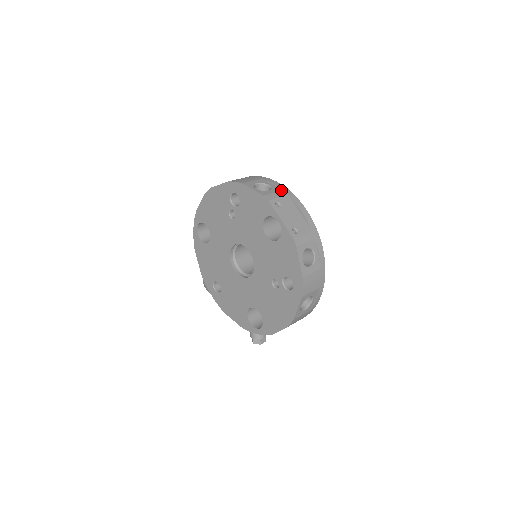
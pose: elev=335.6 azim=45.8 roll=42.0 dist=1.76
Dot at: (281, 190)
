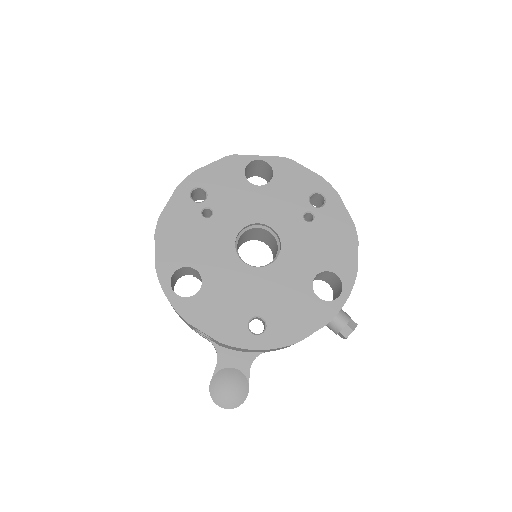
Dot at: occluded
